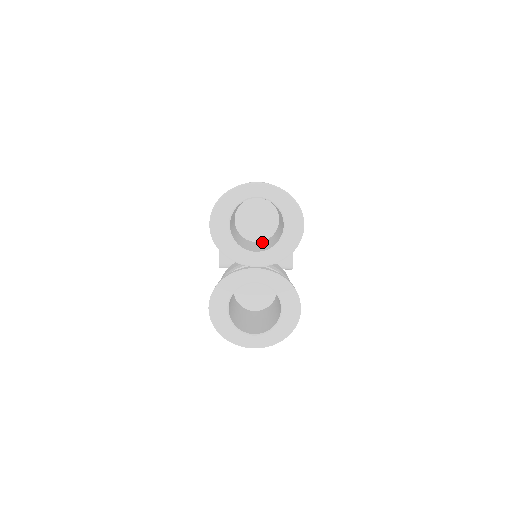
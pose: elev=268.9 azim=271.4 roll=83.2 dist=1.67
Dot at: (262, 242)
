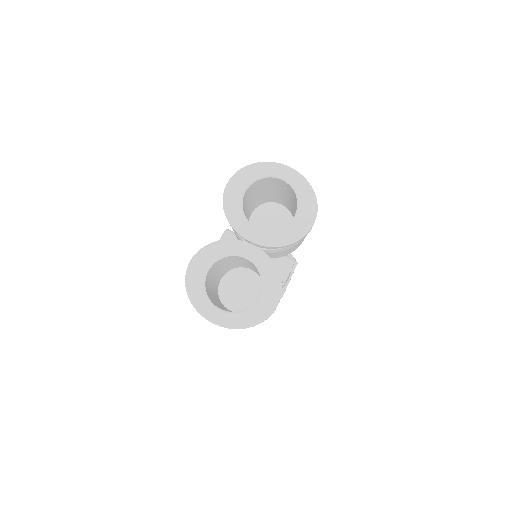
Dot at: occluded
